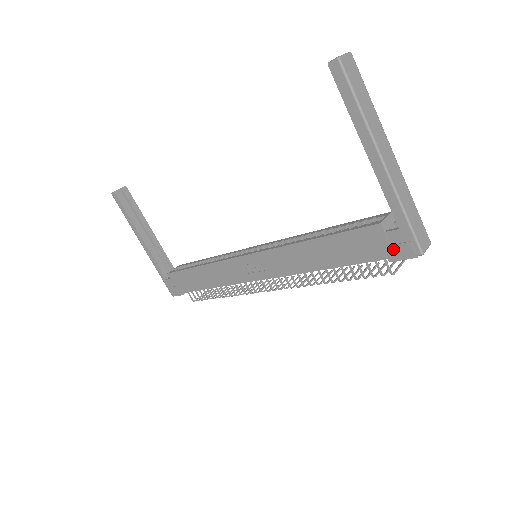
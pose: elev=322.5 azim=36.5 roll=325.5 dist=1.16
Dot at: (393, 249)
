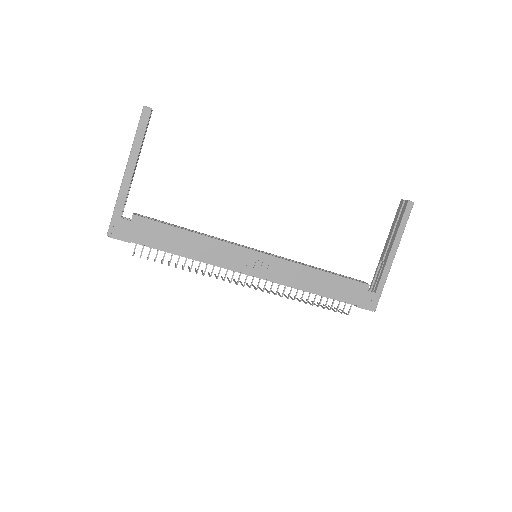
Dot at: (365, 301)
